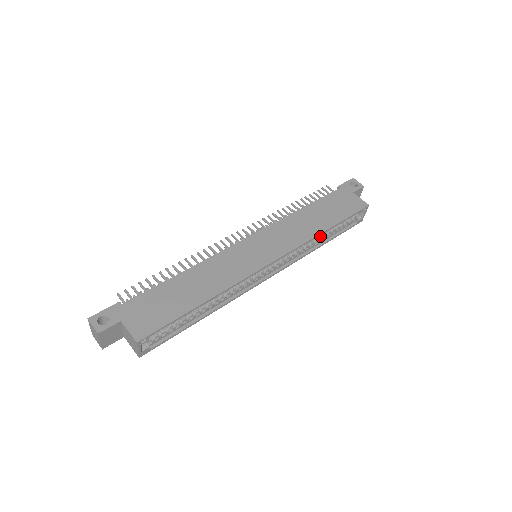
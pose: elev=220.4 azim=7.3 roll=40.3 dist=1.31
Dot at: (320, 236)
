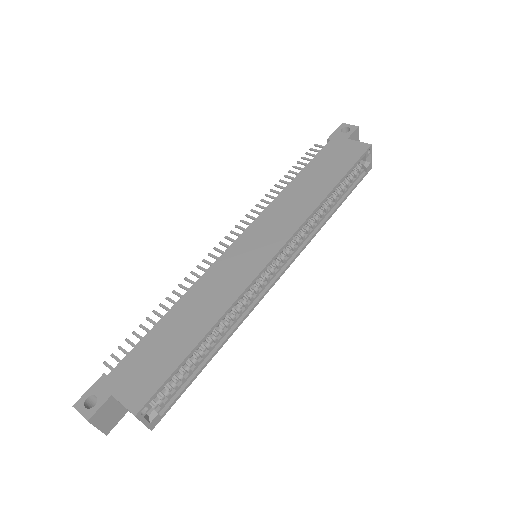
Dot at: (326, 203)
